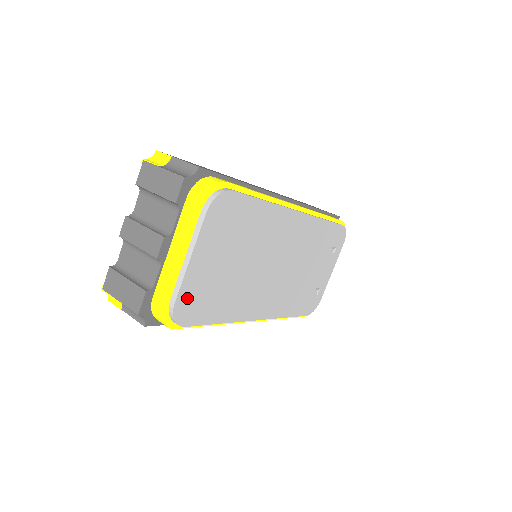
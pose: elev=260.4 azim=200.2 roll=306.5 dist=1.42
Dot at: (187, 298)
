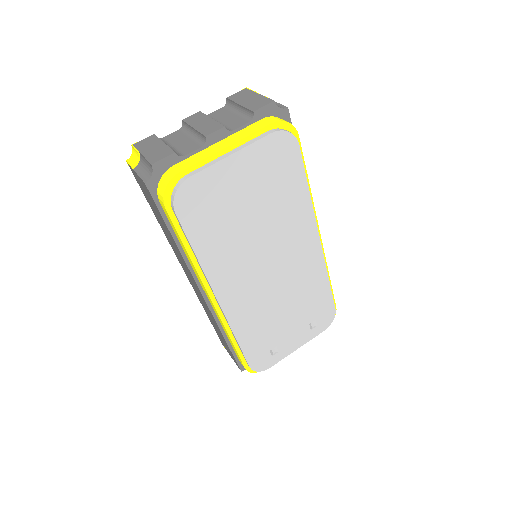
Dot at: (200, 187)
